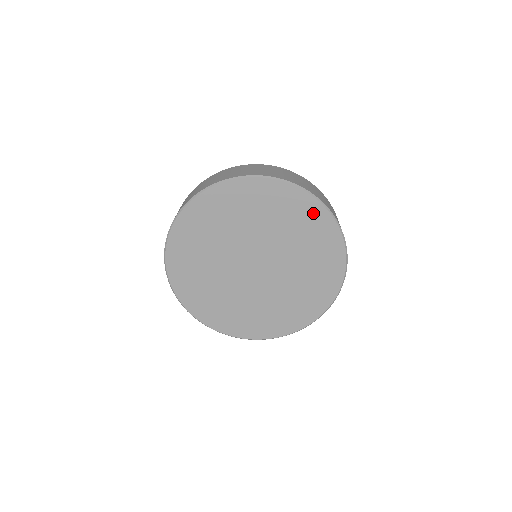
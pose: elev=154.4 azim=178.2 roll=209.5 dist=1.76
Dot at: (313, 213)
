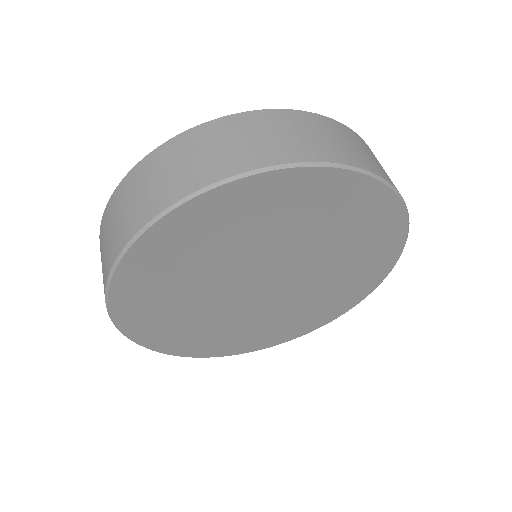
Dot at: (388, 228)
